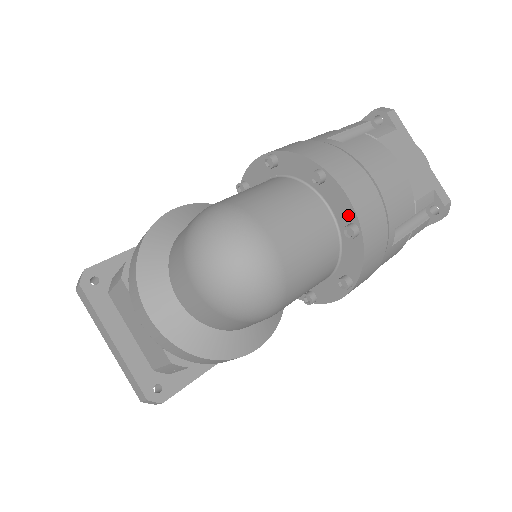
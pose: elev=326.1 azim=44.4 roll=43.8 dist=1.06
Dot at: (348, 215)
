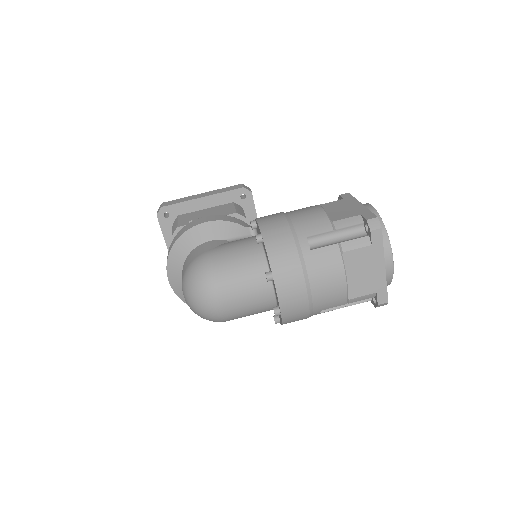
Dot at: (278, 303)
